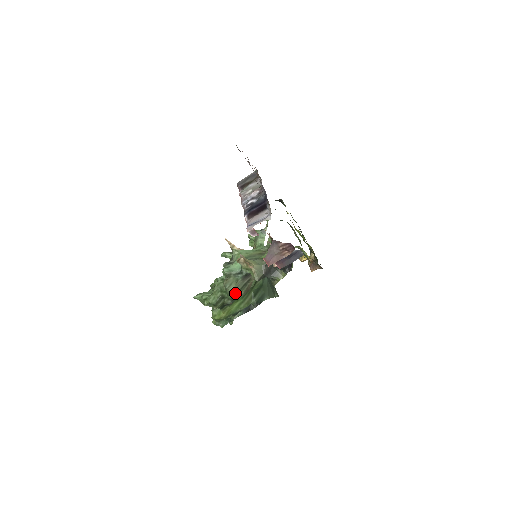
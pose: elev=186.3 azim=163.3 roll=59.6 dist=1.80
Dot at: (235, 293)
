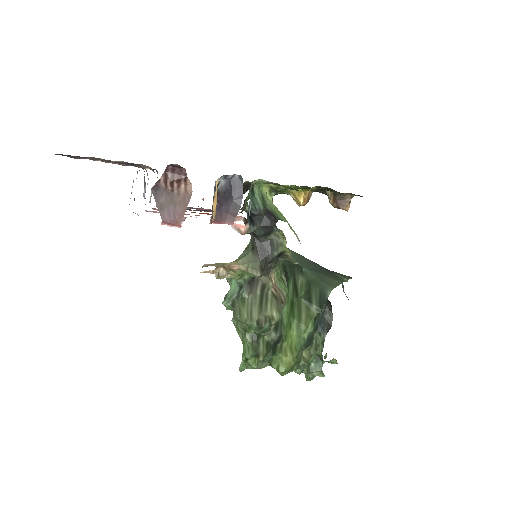
Dot at: (255, 317)
